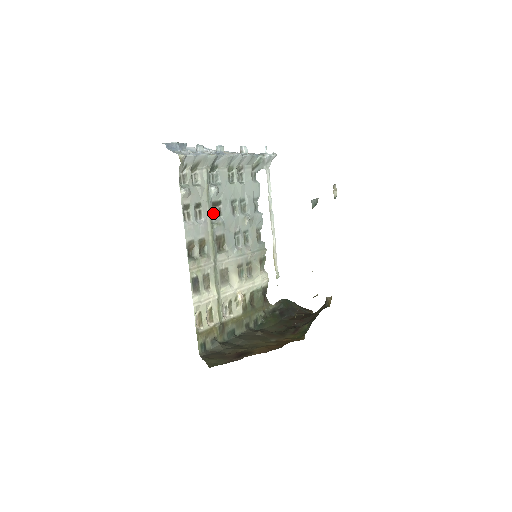
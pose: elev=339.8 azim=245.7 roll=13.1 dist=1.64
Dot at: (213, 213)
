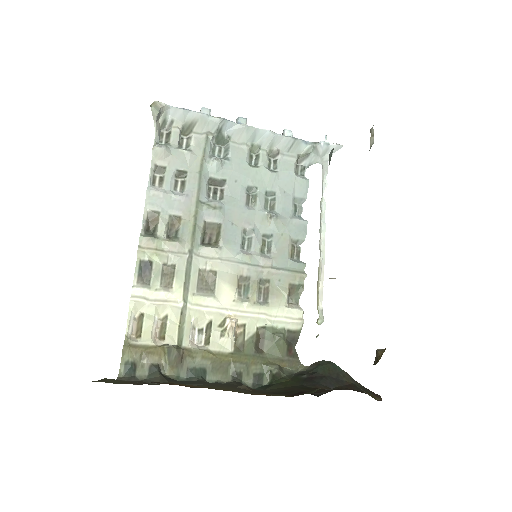
Dot at: (209, 193)
